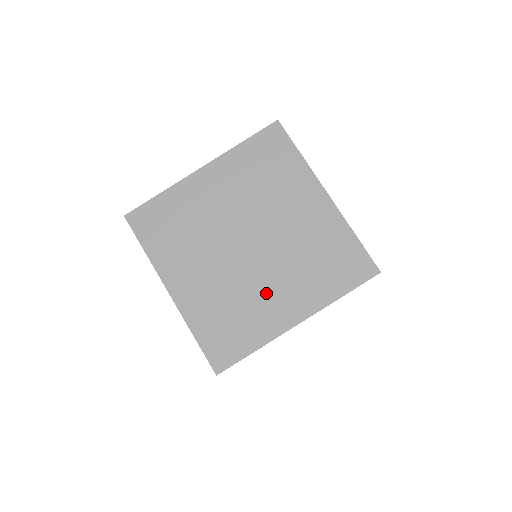
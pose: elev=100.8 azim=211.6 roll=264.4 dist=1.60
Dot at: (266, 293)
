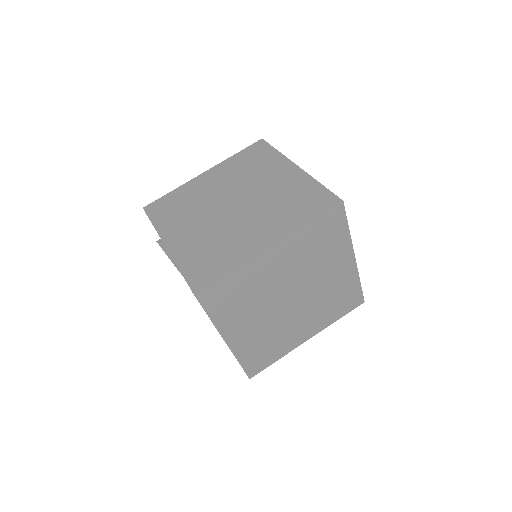
Dot at: (294, 327)
